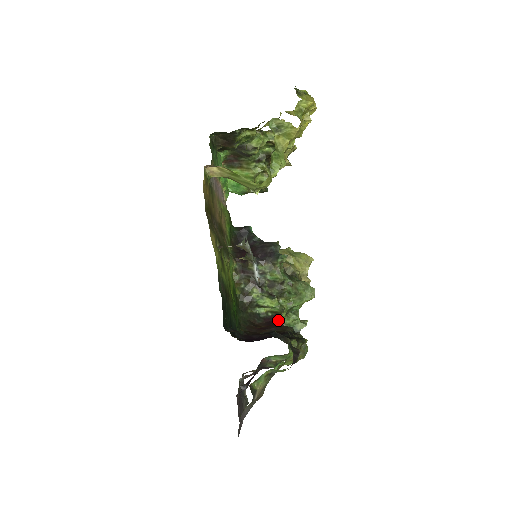
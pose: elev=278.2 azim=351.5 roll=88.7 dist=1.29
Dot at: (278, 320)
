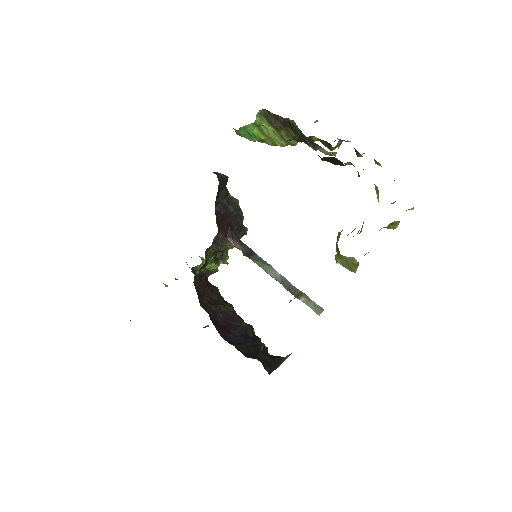
Dot at: (207, 277)
